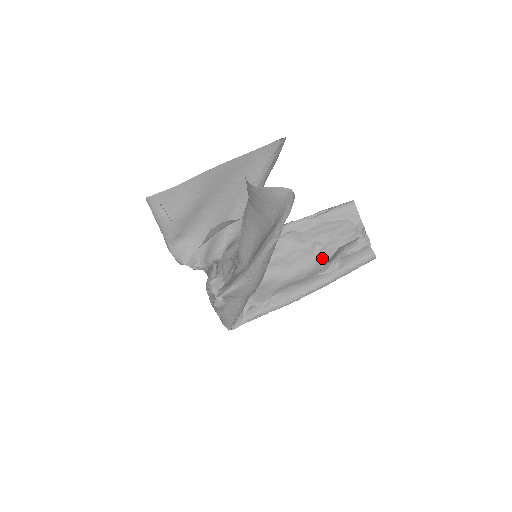
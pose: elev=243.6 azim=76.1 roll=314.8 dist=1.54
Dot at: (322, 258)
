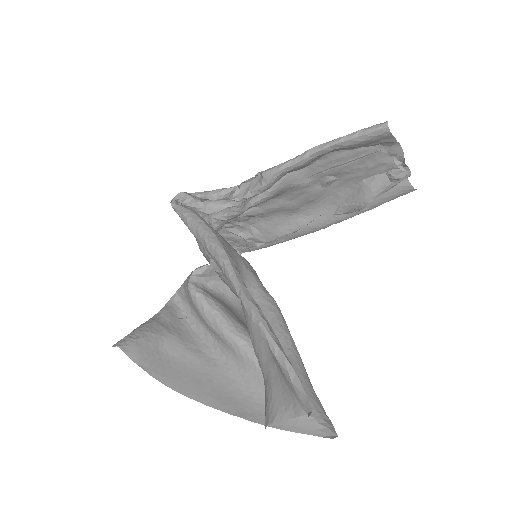
Dot at: (337, 192)
